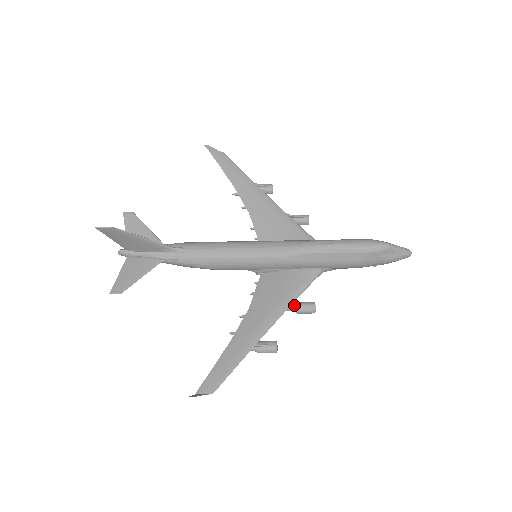
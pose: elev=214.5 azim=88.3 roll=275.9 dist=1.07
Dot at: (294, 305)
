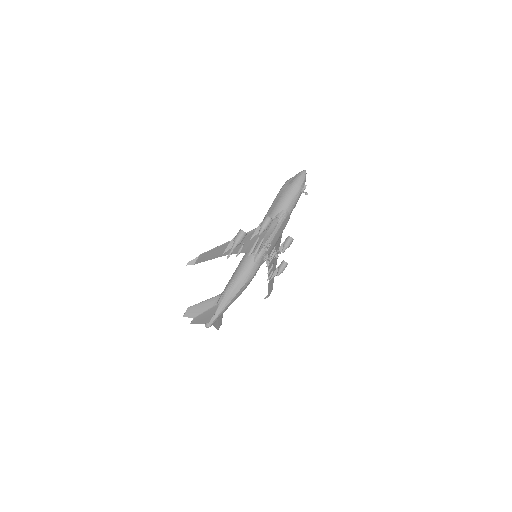
Dot at: (257, 227)
